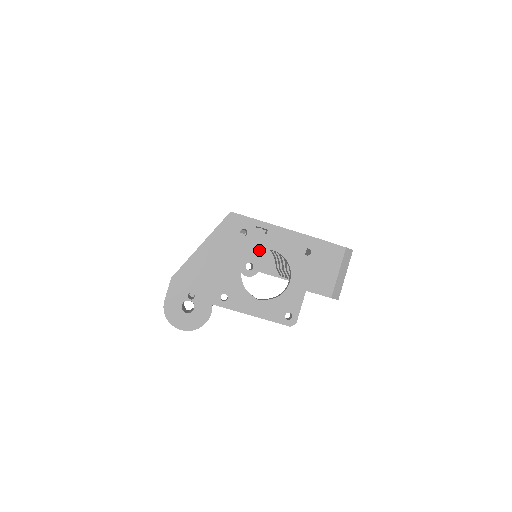
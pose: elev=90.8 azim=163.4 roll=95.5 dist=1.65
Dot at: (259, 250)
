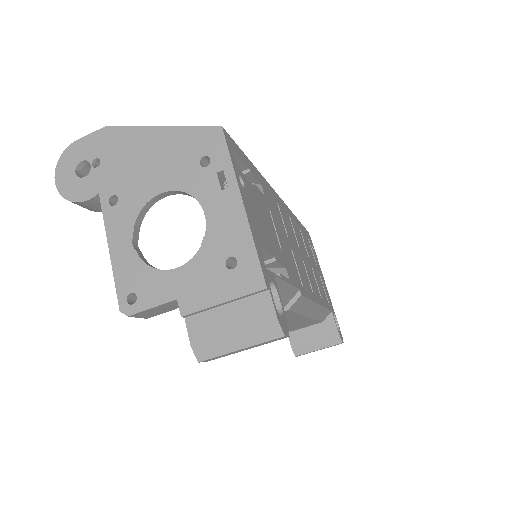
Dot at: (195, 197)
